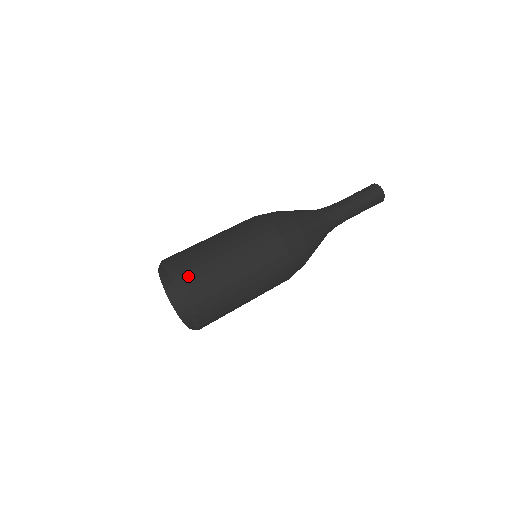
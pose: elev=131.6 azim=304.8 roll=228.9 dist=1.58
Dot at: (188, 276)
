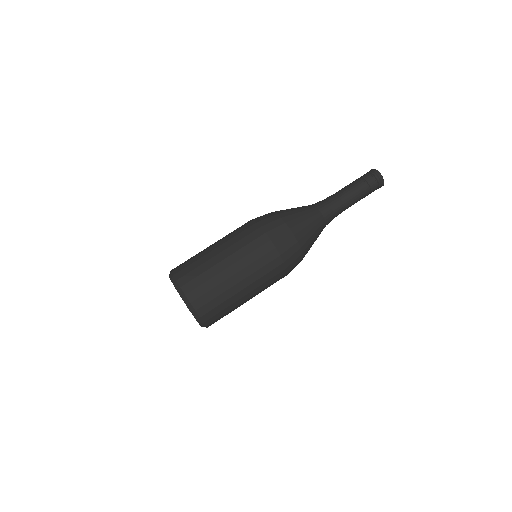
Dot at: (211, 320)
